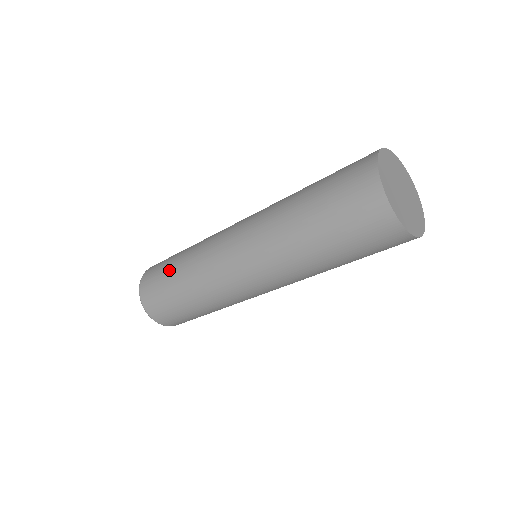
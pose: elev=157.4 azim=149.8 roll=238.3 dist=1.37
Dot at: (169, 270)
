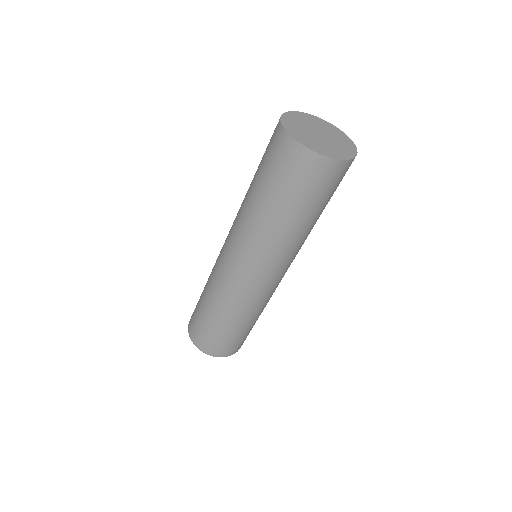
Dot at: occluded
